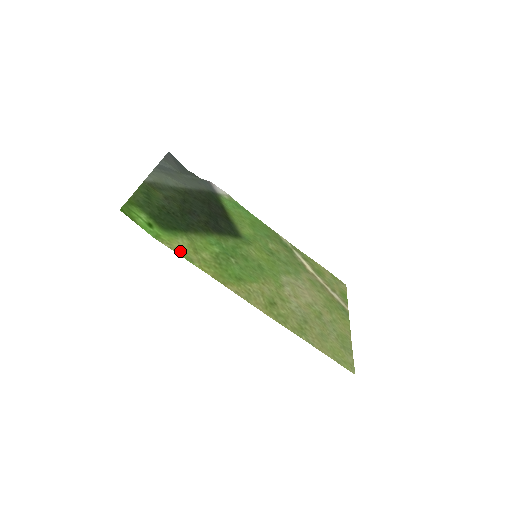
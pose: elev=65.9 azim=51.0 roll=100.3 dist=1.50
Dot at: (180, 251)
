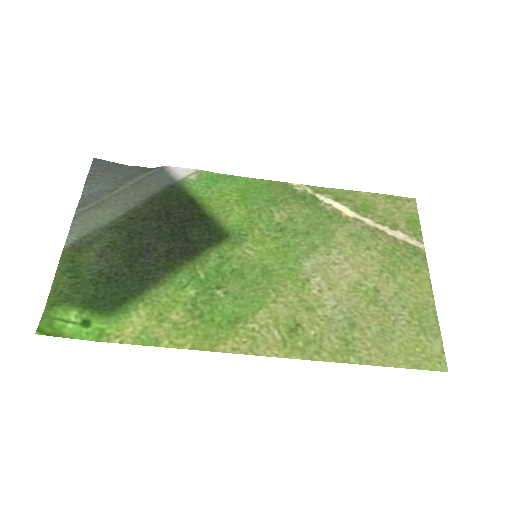
Dot at: (137, 337)
